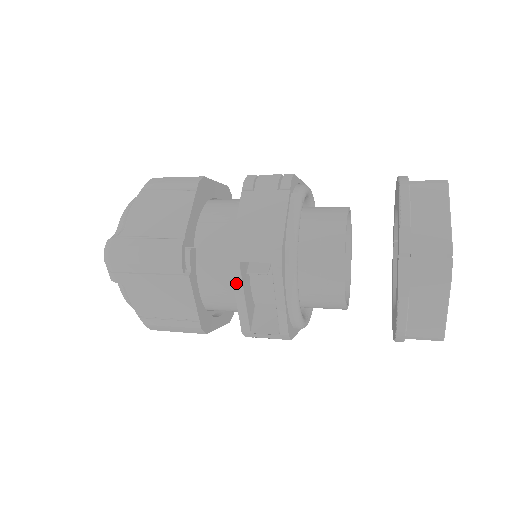
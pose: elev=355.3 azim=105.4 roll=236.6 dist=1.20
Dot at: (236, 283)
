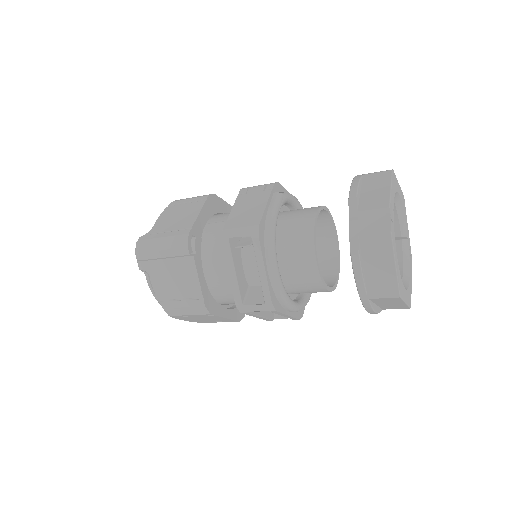
Dot at: (227, 257)
